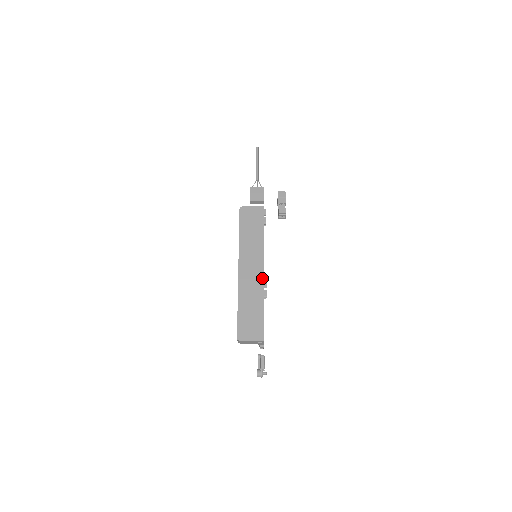
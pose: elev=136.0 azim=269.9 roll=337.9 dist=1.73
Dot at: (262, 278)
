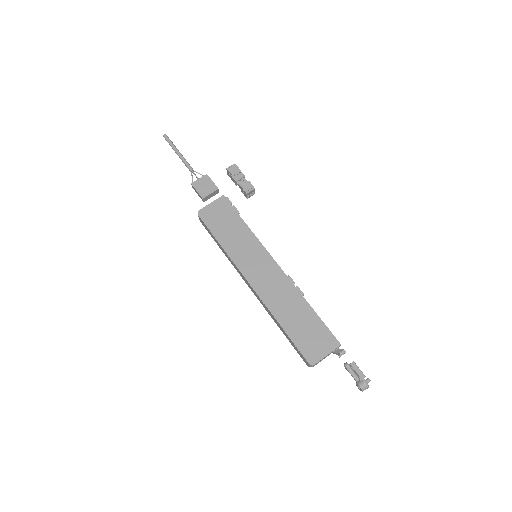
Dot at: (284, 276)
